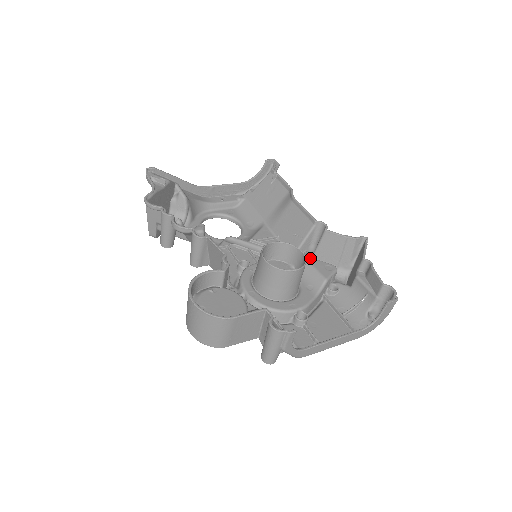
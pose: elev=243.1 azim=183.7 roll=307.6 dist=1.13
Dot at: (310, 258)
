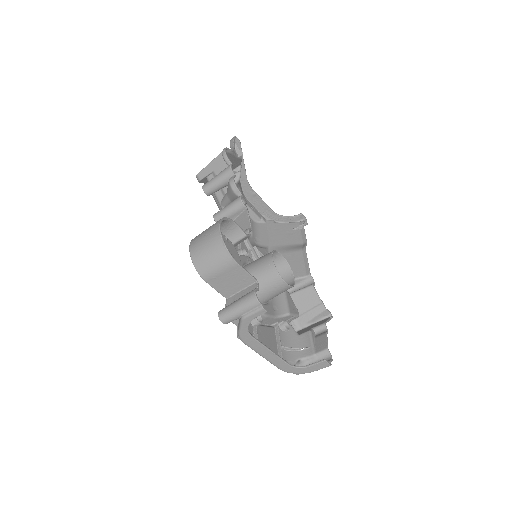
Dot at: (288, 292)
